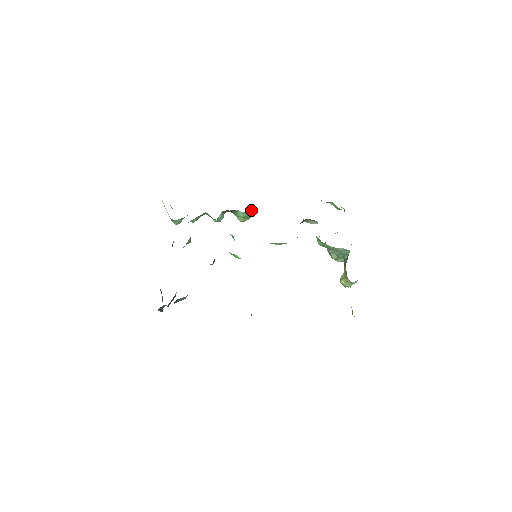
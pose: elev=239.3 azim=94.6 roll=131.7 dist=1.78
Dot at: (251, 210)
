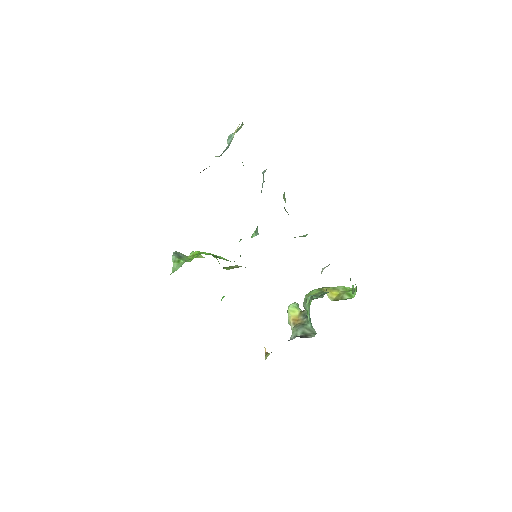
Dot at: occluded
